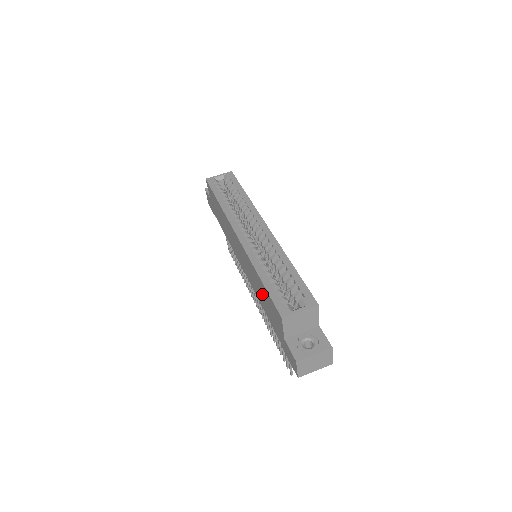
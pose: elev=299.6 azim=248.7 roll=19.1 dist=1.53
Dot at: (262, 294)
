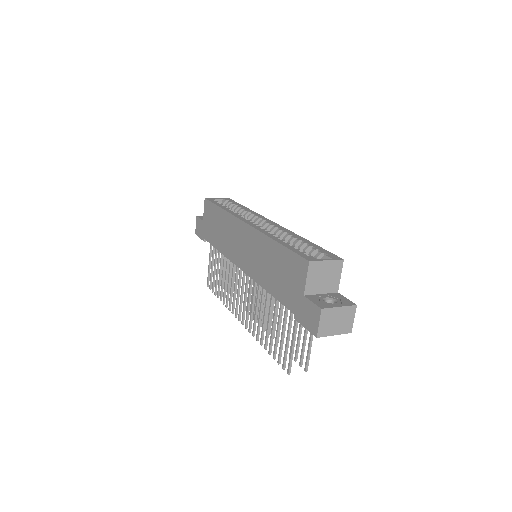
Dot at: (274, 265)
